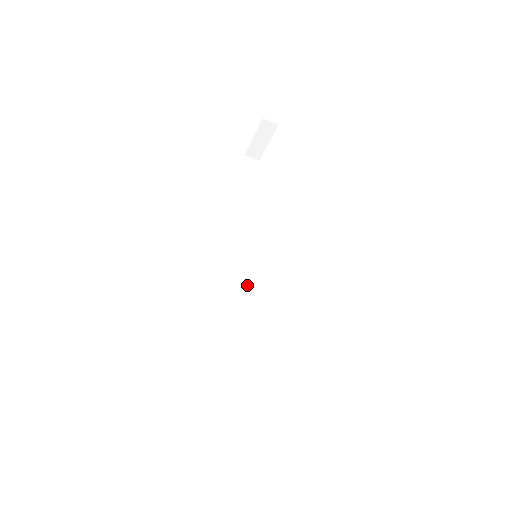
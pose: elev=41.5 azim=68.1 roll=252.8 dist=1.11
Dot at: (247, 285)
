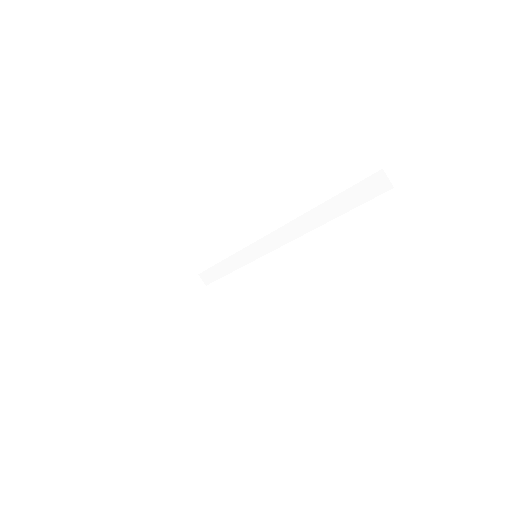
Dot at: occluded
